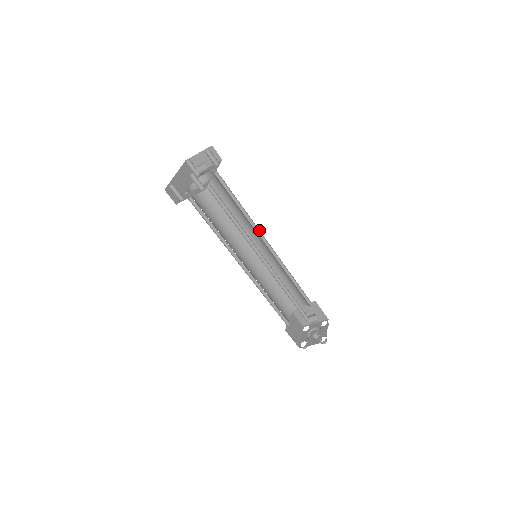
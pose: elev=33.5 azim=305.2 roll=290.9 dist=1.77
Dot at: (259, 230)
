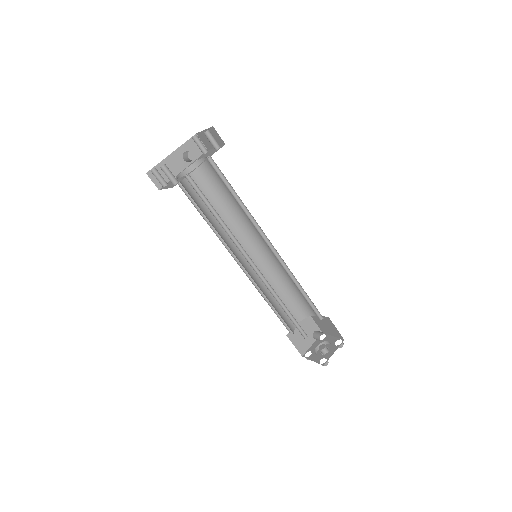
Dot at: (262, 230)
